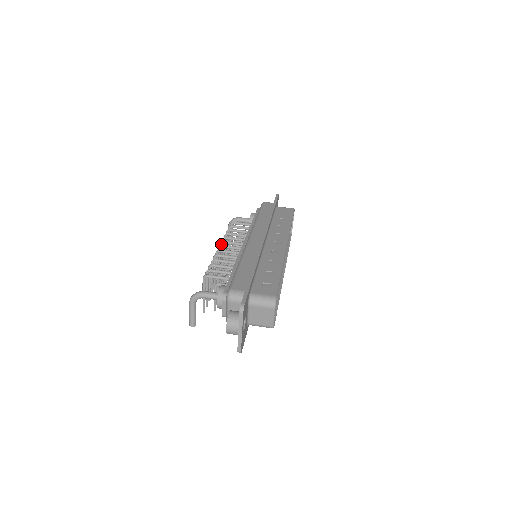
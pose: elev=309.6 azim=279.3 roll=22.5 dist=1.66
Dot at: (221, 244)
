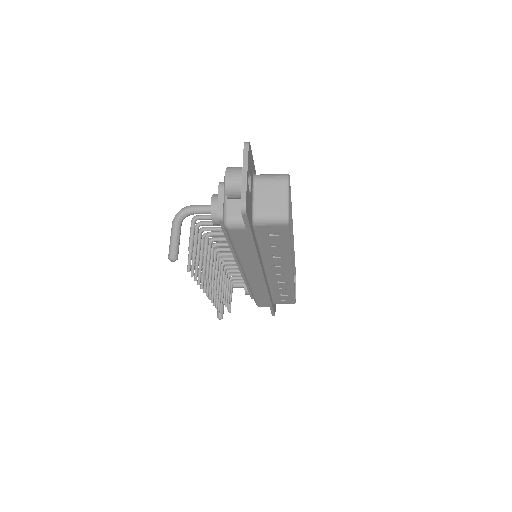
Dot at: occluded
